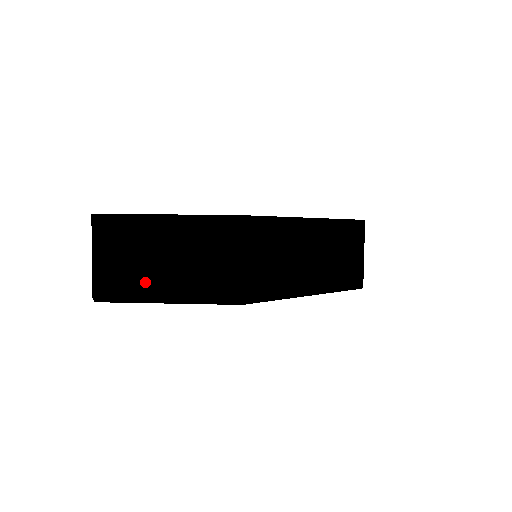
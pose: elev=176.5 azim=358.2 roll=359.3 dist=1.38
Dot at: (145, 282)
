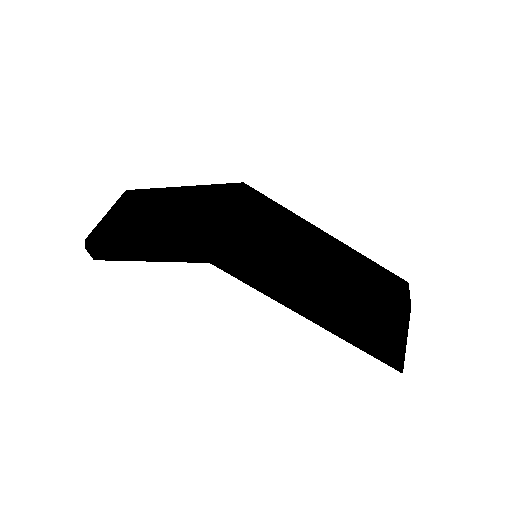
Dot at: (133, 229)
